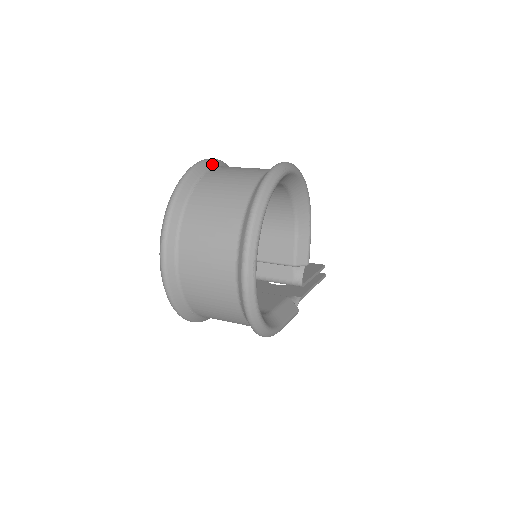
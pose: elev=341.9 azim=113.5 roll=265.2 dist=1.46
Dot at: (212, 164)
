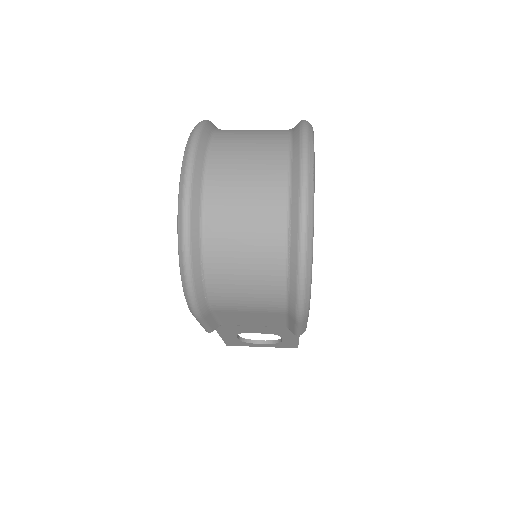
Dot at: occluded
